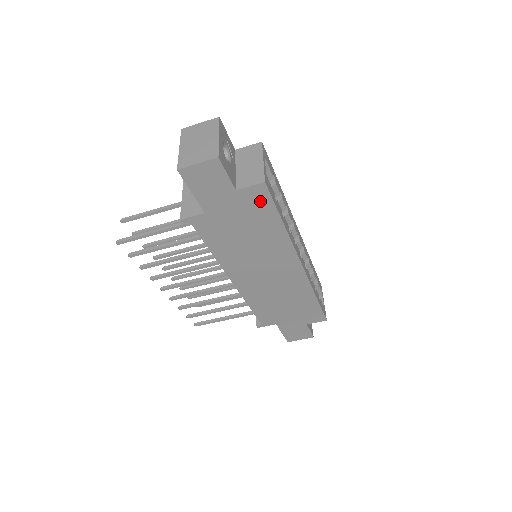
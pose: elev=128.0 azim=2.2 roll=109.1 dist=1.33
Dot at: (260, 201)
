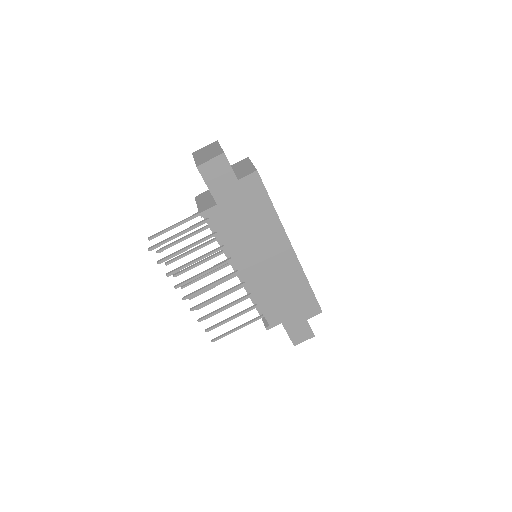
Dot at: (255, 188)
